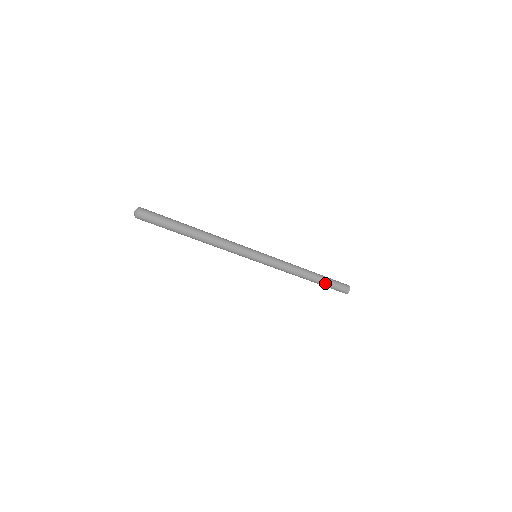
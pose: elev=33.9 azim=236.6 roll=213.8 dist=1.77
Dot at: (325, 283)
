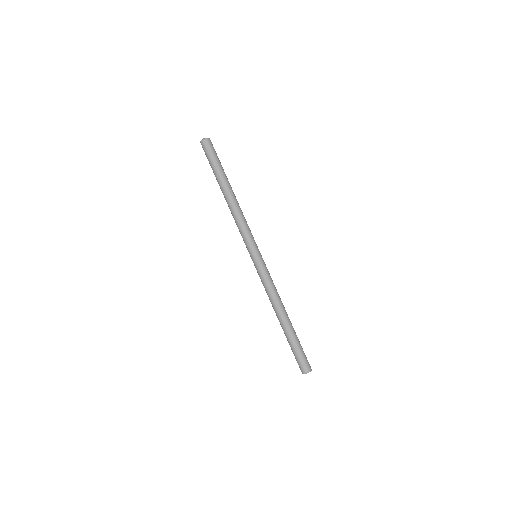
Dot at: (296, 338)
